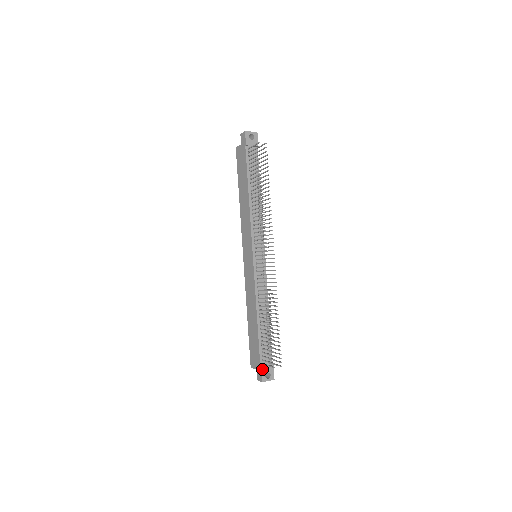
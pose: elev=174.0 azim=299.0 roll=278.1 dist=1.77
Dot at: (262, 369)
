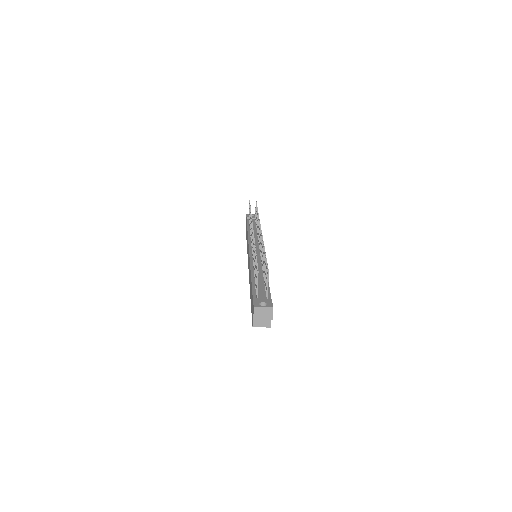
Dot at: (254, 300)
